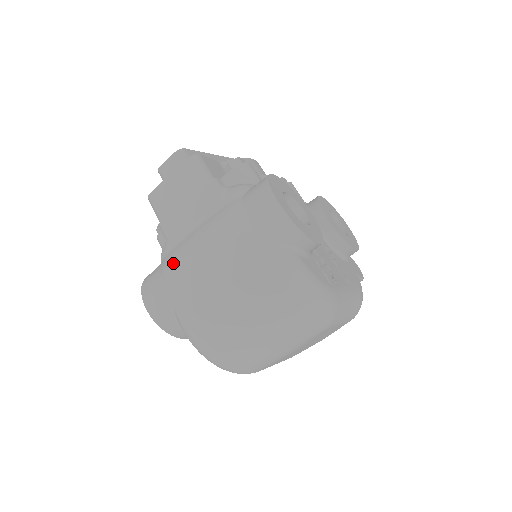
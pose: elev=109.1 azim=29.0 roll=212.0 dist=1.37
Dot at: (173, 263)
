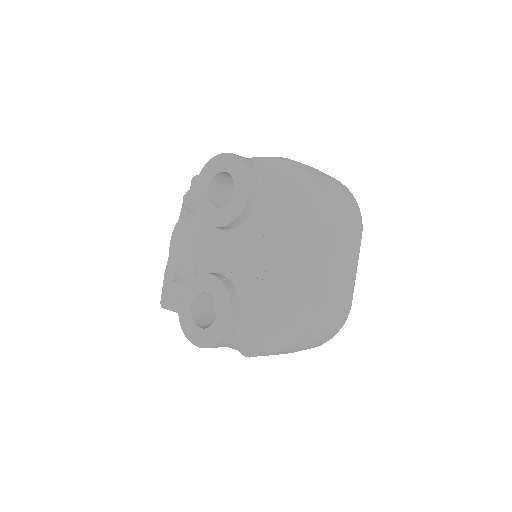
Dot at: occluded
